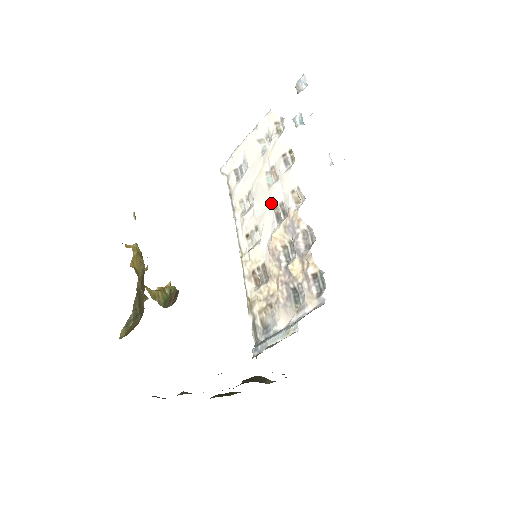
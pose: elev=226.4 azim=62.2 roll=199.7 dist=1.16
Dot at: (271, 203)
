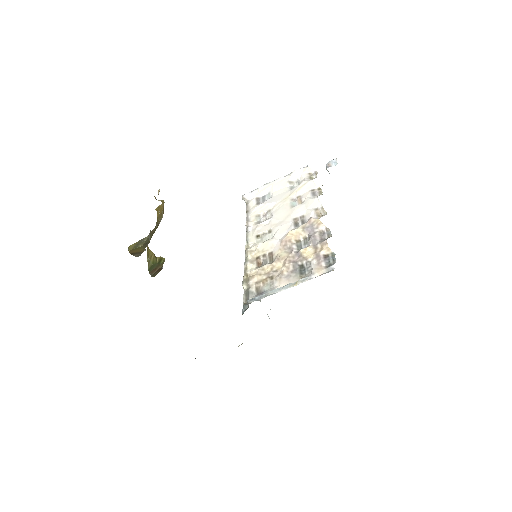
Dot at: (292, 215)
